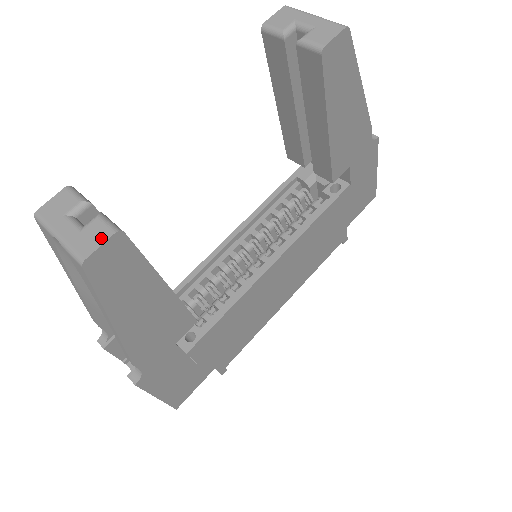
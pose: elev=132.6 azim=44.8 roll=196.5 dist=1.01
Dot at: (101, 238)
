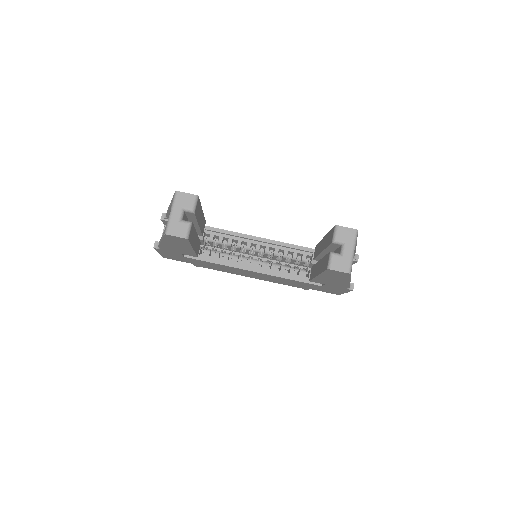
Dot at: (180, 234)
